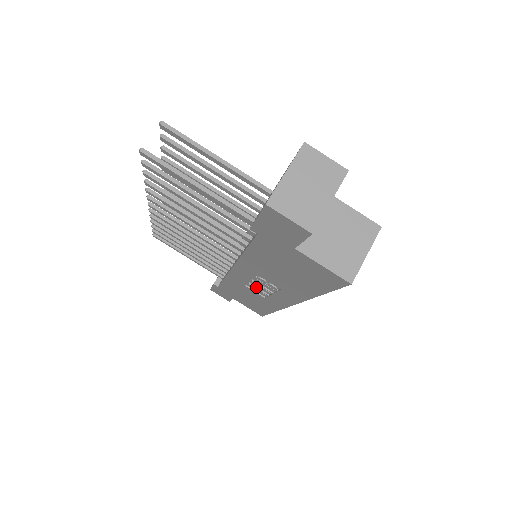
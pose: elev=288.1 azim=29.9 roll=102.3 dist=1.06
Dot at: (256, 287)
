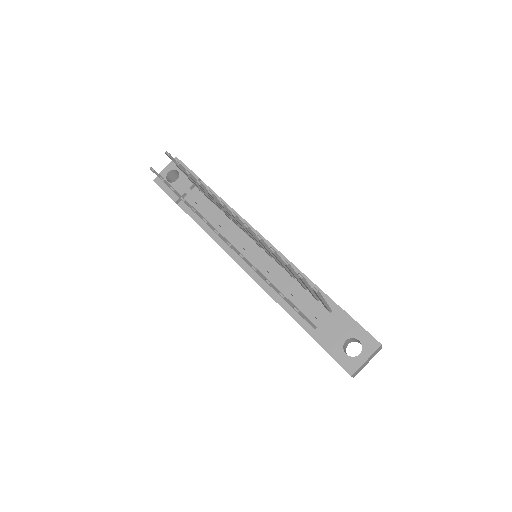
Dot at: occluded
